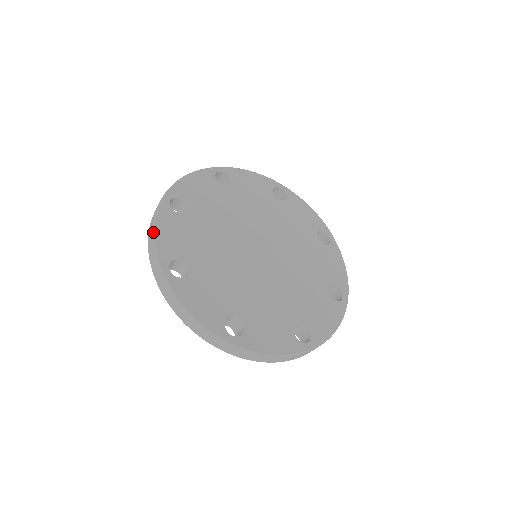
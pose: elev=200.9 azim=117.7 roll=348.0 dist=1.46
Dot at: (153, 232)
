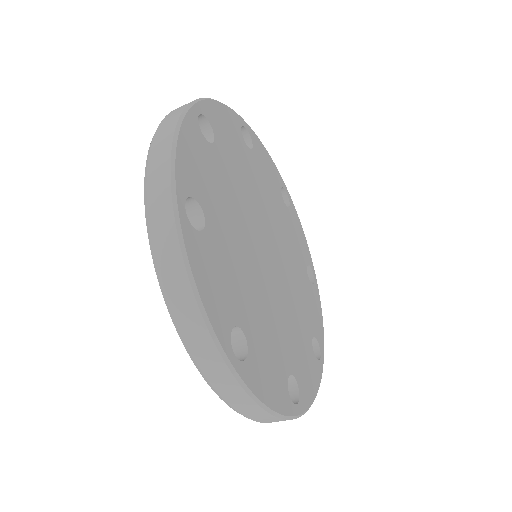
Dot at: (175, 138)
